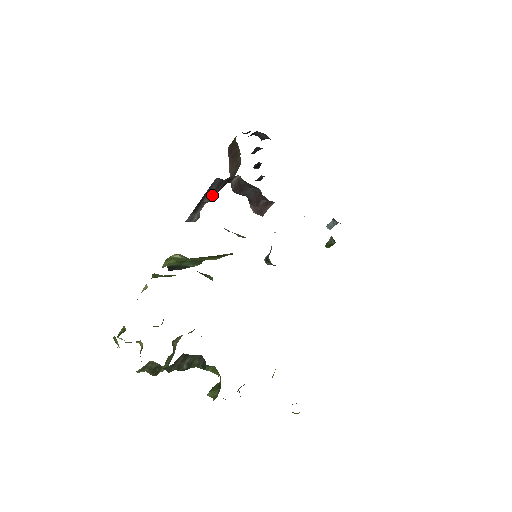
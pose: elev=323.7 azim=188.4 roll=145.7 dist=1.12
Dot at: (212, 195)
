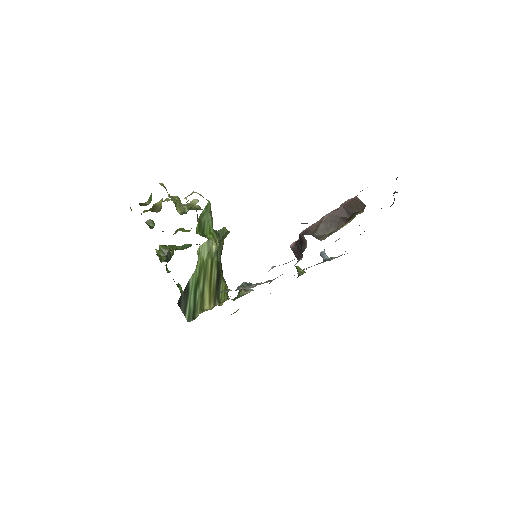
Dot at: occluded
